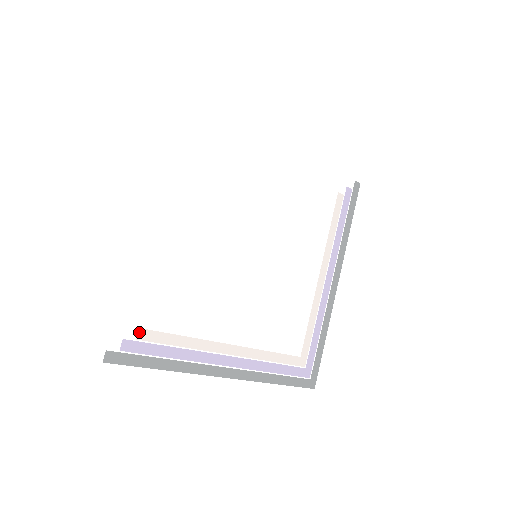
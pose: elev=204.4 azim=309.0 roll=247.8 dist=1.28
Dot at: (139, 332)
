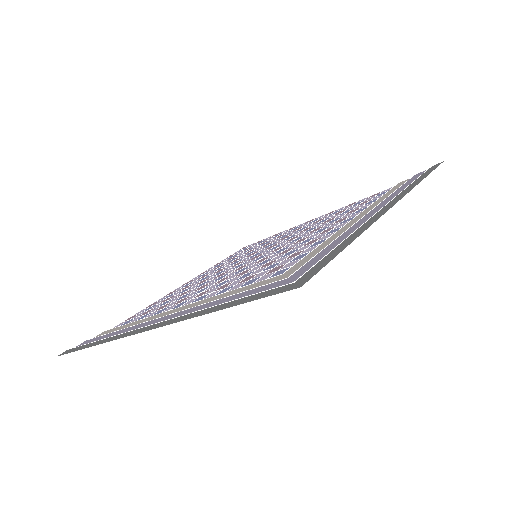
Dot at: (99, 336)
